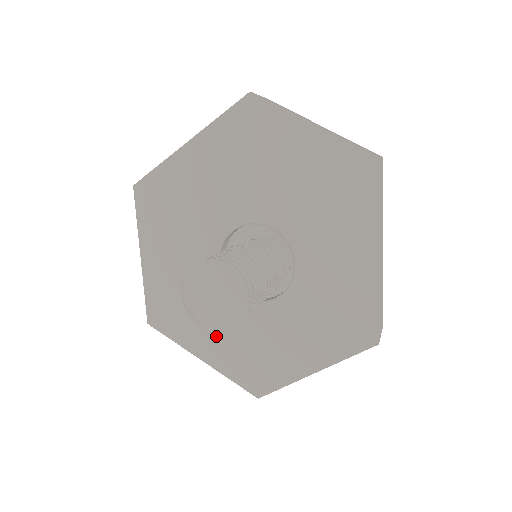
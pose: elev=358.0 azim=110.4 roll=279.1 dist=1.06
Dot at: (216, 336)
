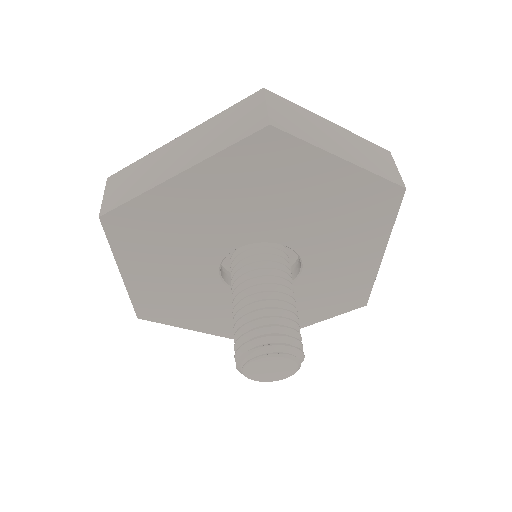
Dot at: (216, 317)
